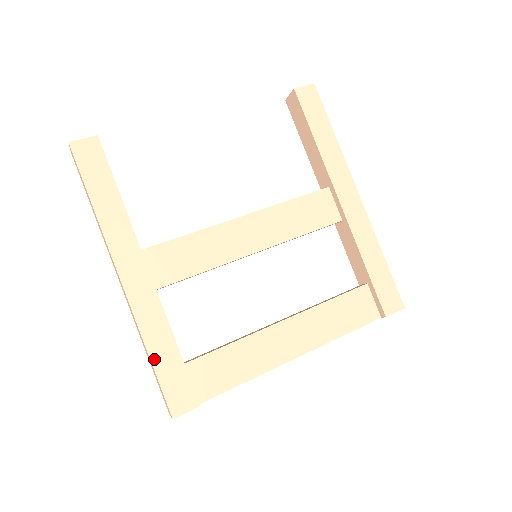
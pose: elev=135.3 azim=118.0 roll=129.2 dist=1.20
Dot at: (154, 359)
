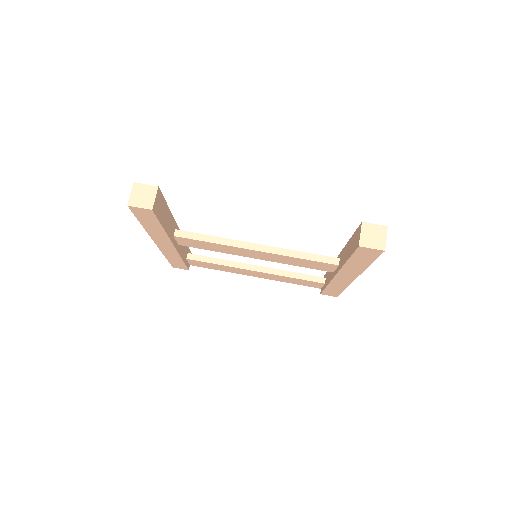
Dot at: (168, 259)
